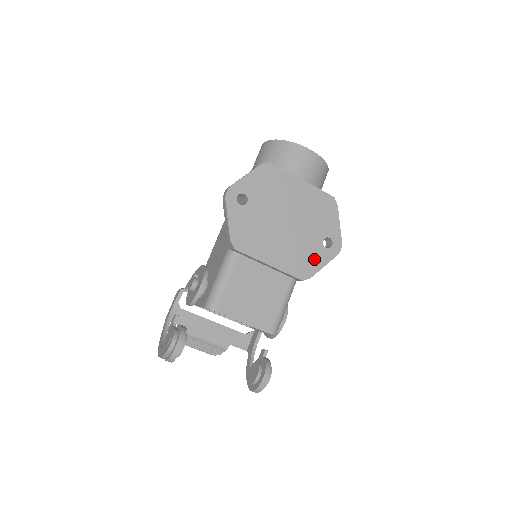
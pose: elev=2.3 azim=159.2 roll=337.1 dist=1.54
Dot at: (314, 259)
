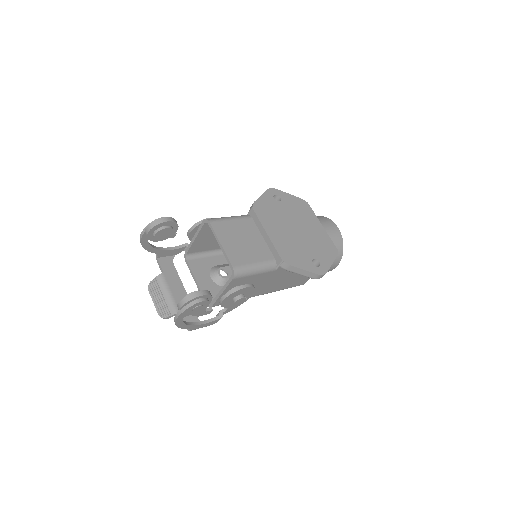
Dot at: (300, 260)
